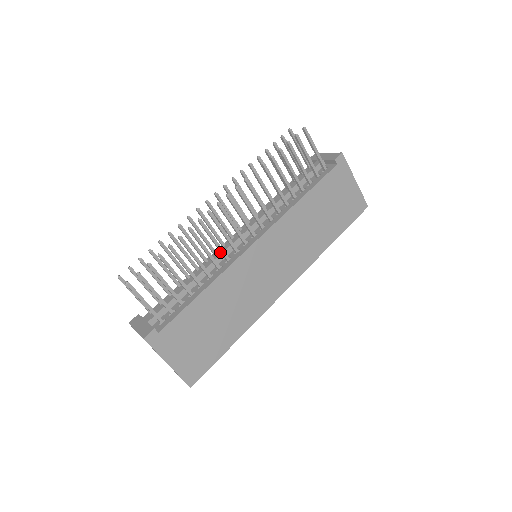
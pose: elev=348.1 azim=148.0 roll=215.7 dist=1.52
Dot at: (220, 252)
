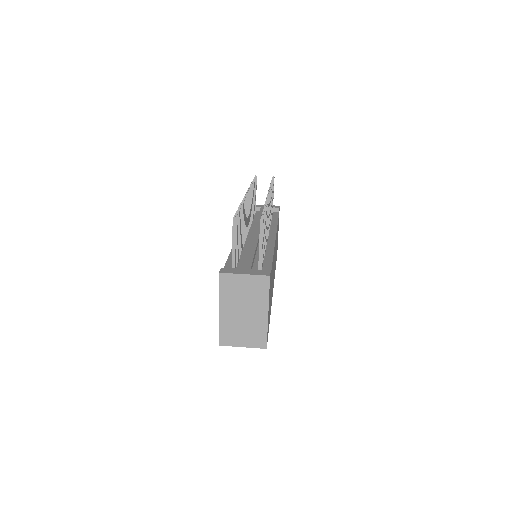
Dot at: occluded
